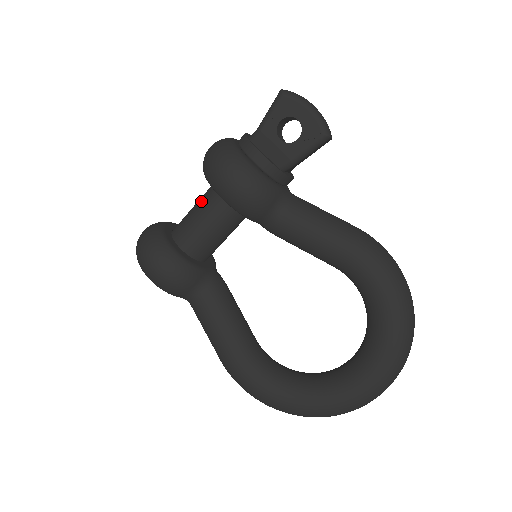
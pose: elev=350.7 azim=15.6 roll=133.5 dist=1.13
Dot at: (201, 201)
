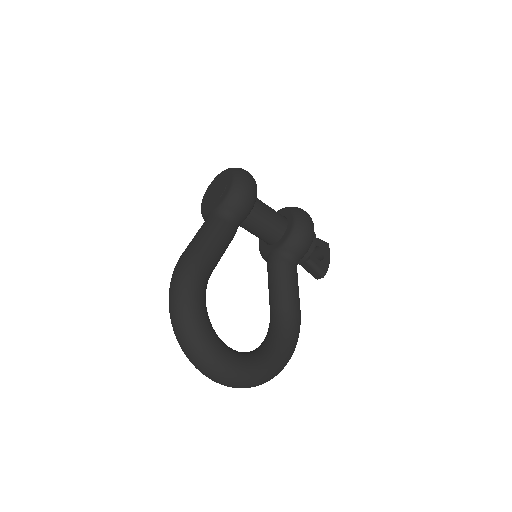
Dot at: (274, 210)
